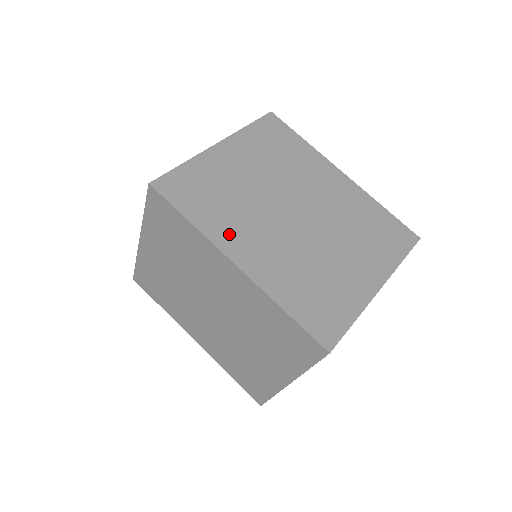
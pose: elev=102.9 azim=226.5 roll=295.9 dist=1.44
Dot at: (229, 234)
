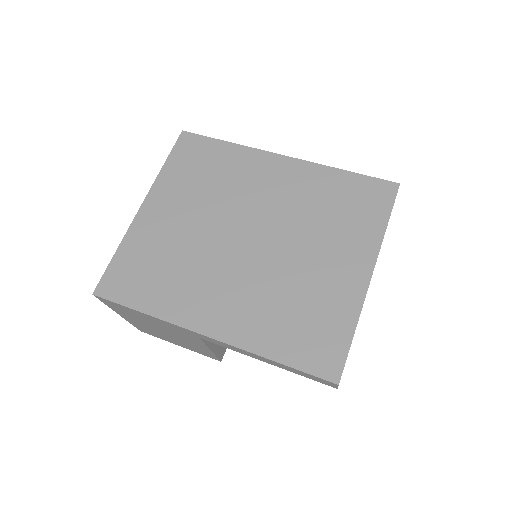
Dot at: occluded
